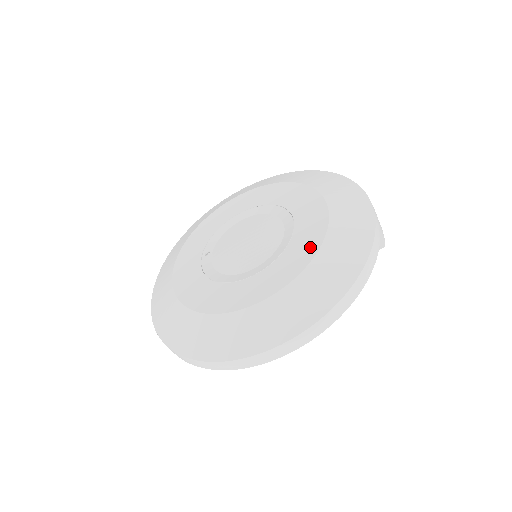
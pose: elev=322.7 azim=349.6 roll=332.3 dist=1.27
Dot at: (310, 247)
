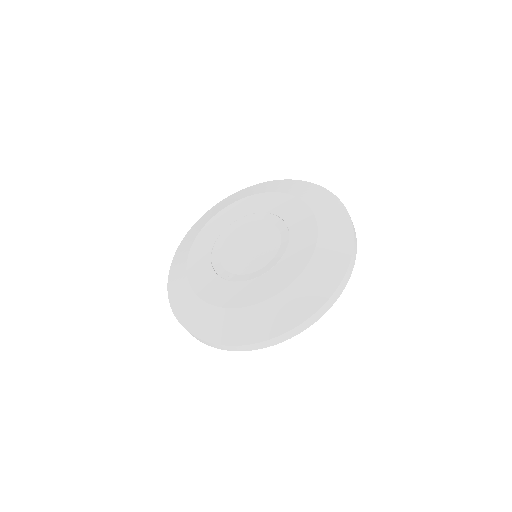
Dot at: (298, 206)
